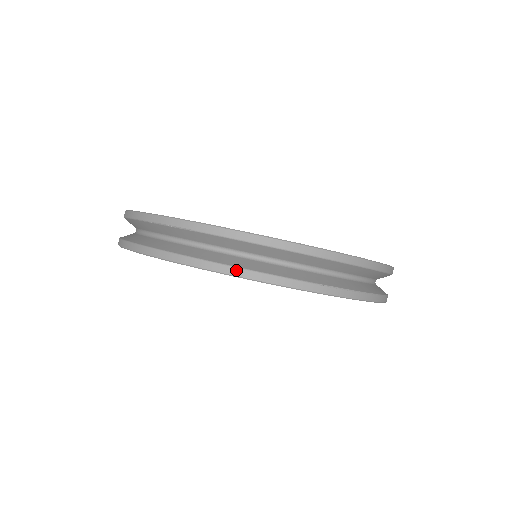
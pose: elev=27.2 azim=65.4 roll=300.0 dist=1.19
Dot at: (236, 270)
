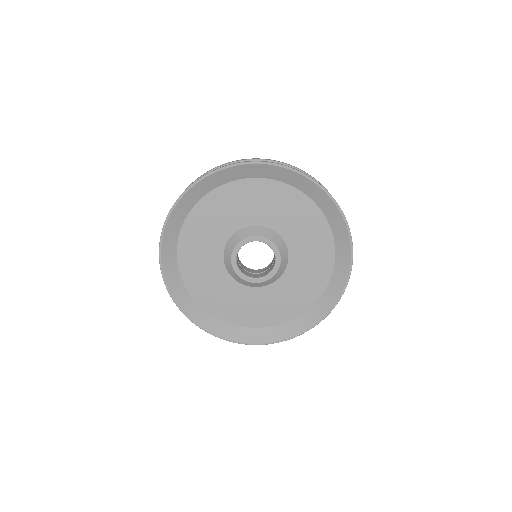
Dot at: (264, 161)
